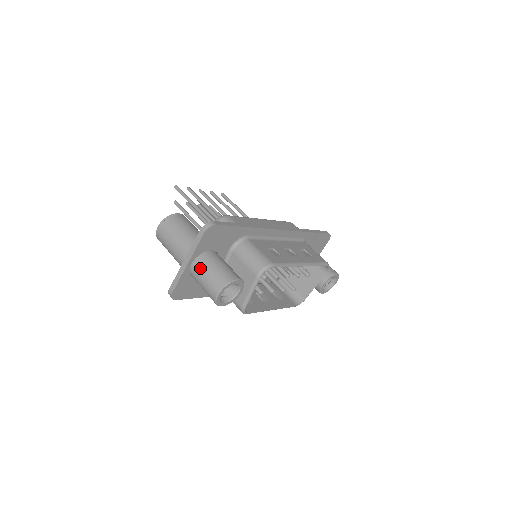
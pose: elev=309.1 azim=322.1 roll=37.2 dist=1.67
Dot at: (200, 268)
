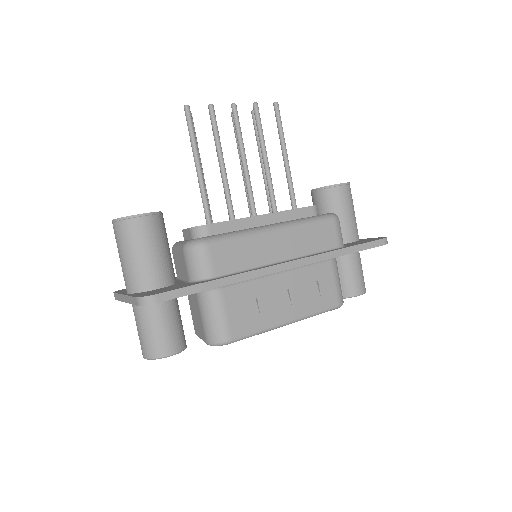
Dot at: (137, 316)
